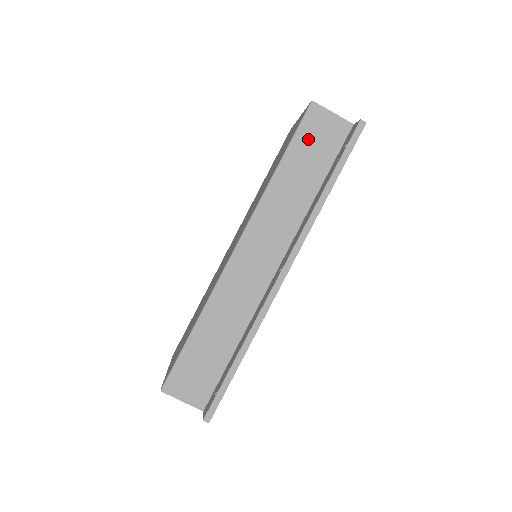
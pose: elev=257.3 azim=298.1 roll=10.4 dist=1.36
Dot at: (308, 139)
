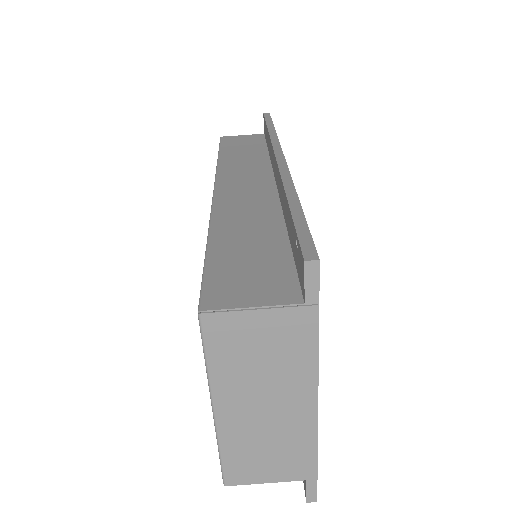
Dot at: (233, 144)
